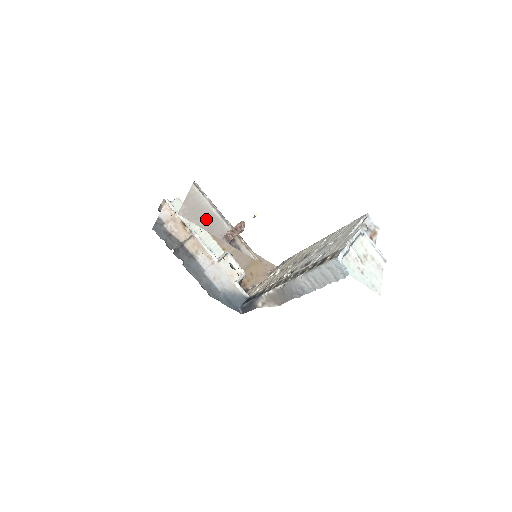
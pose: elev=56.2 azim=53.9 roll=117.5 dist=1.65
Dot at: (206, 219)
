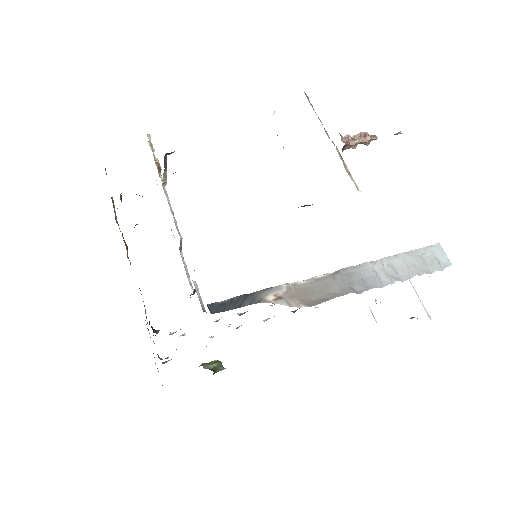
Dot at: occluded
